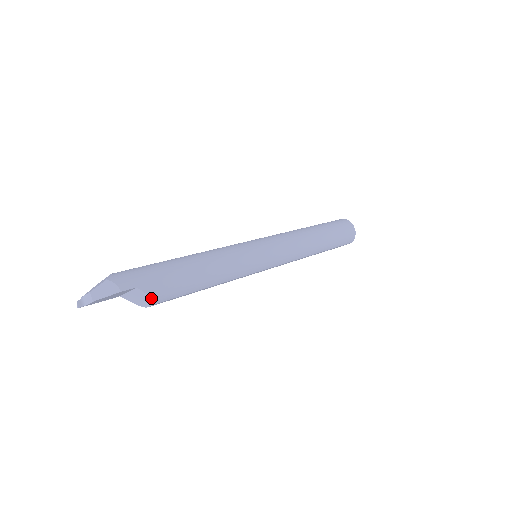
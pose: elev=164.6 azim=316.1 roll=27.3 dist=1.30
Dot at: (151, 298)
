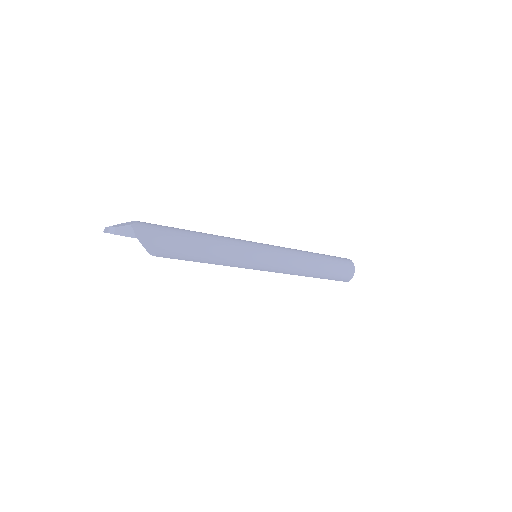
Dot at: (155, 252)
